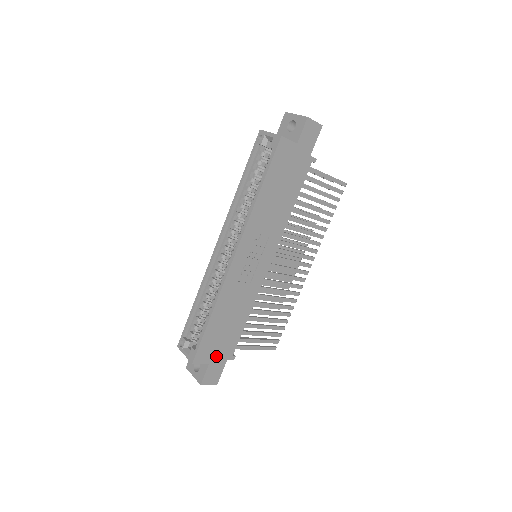
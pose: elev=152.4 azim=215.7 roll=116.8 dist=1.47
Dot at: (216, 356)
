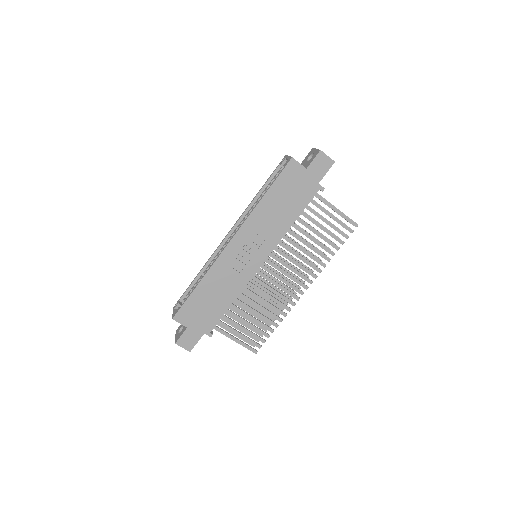
Dot at: (195, 324)
